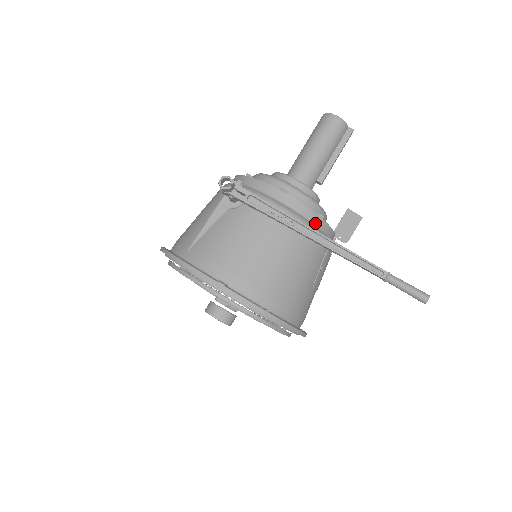
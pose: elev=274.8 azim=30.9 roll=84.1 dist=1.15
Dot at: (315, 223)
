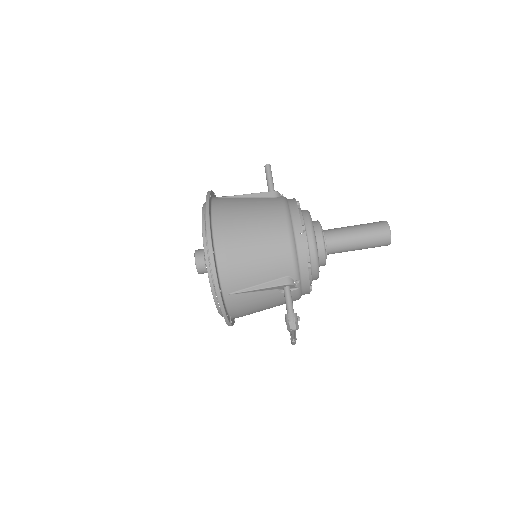
Dot at: occluded
